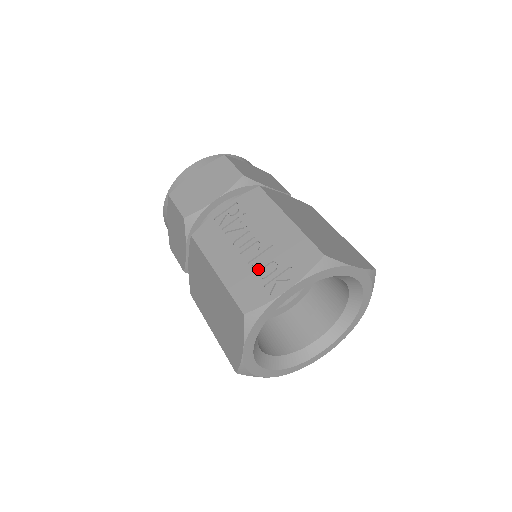
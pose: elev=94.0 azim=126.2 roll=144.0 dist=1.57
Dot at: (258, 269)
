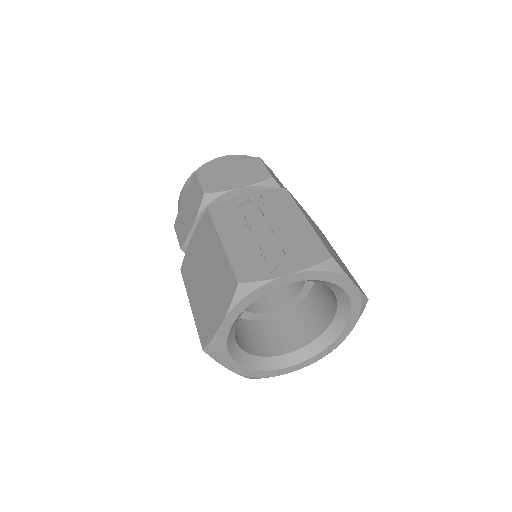
Dot at: (264, 251)
